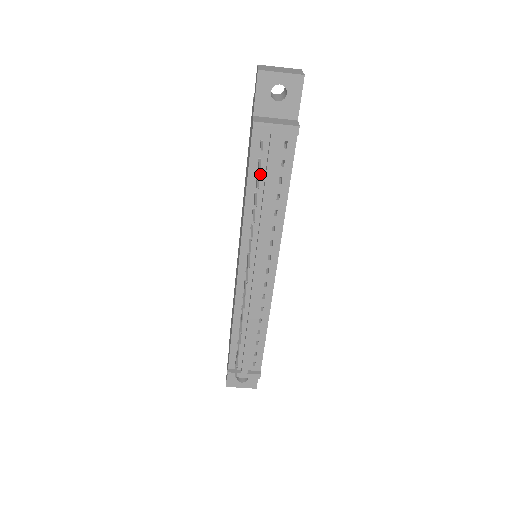
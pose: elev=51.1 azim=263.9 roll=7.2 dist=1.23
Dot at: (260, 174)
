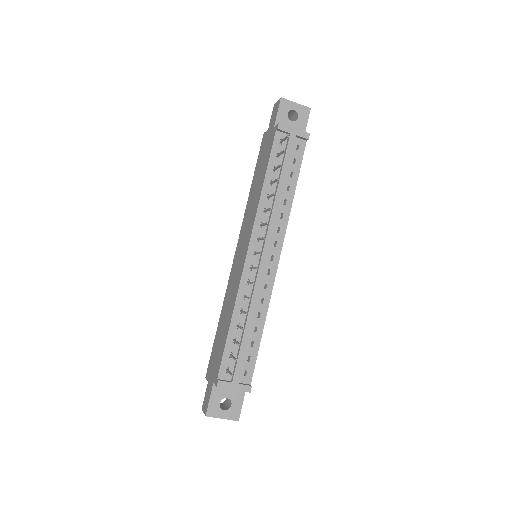
Dot at: occluded
